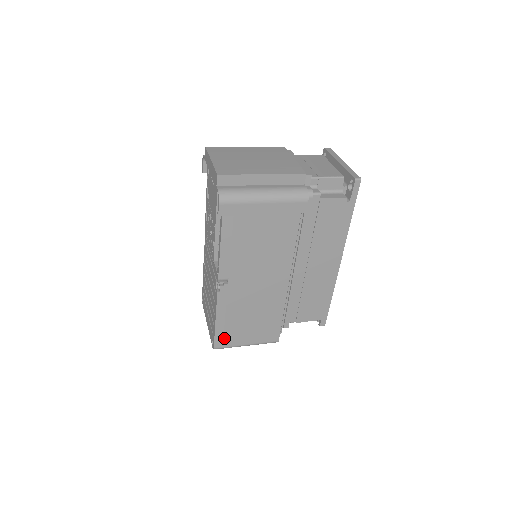
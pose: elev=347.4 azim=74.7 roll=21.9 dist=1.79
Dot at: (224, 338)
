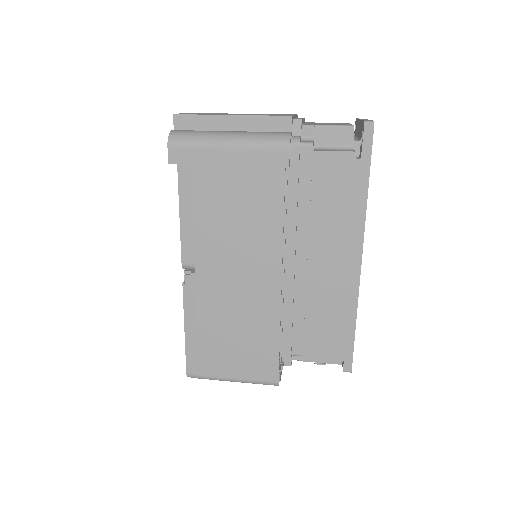
Dot at: (199, 360)
